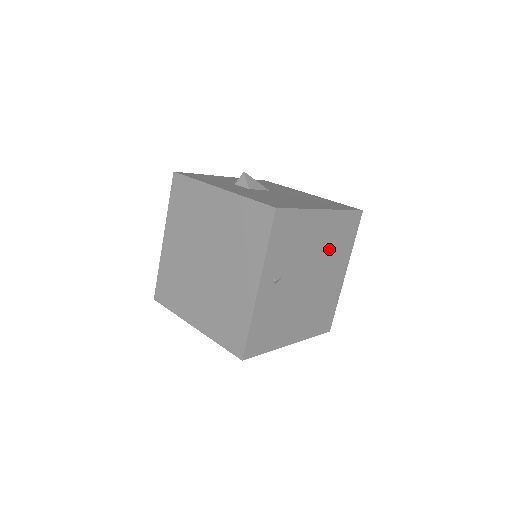
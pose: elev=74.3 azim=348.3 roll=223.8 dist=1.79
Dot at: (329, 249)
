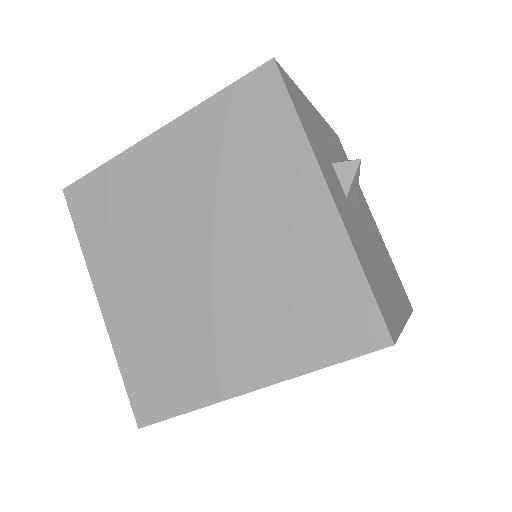
Dot at: occluded
